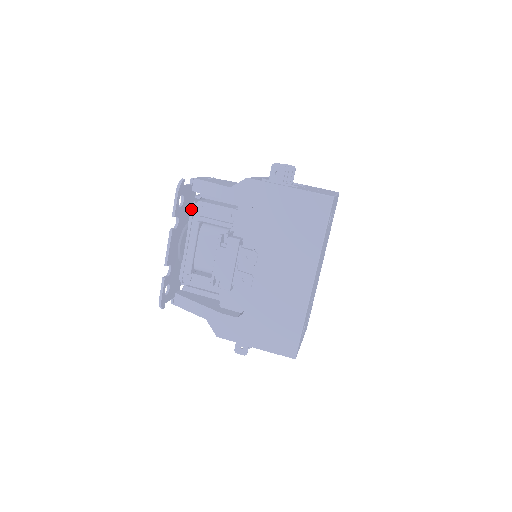
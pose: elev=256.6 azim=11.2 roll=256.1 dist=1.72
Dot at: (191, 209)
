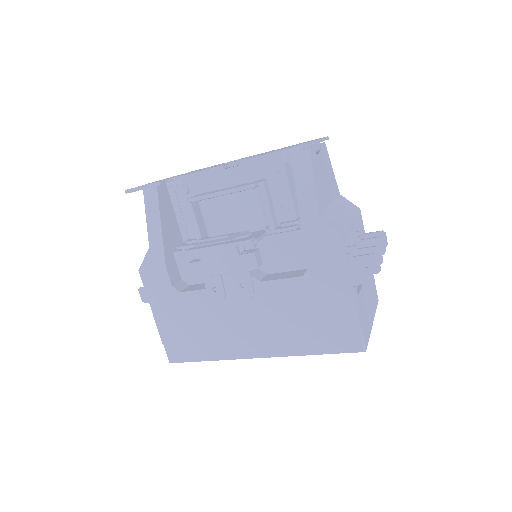
Dot at: (268, 158)
